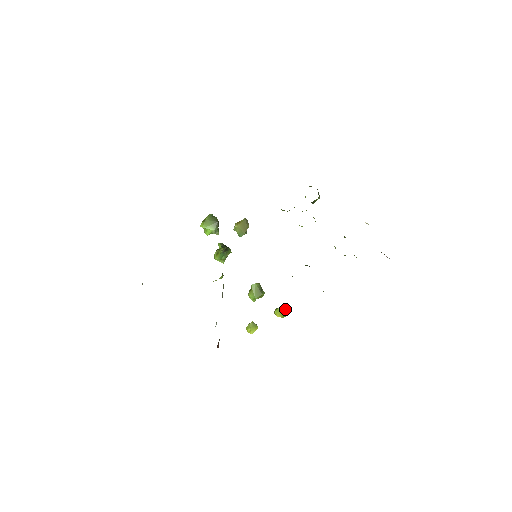
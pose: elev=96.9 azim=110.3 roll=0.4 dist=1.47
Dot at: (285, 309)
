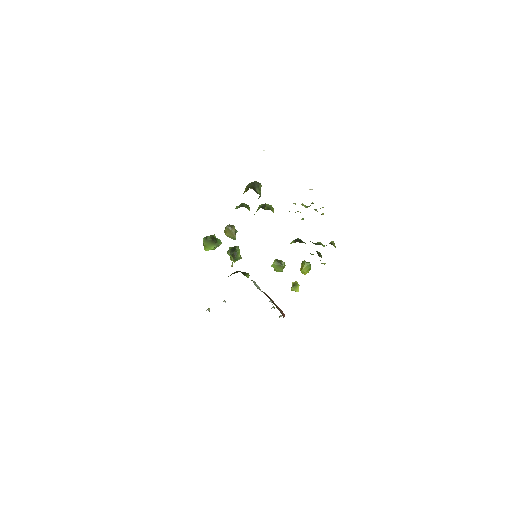
Dot at: (306, 267)
